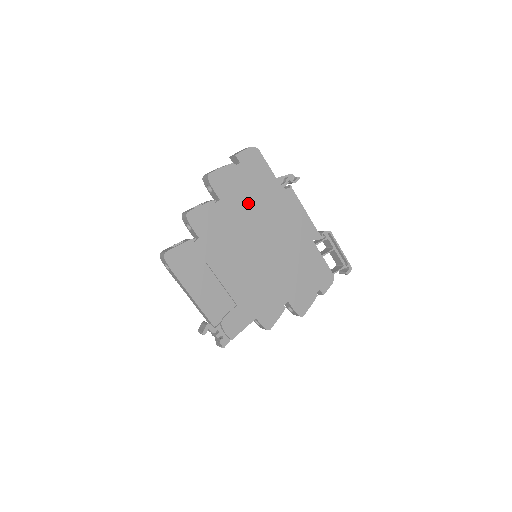
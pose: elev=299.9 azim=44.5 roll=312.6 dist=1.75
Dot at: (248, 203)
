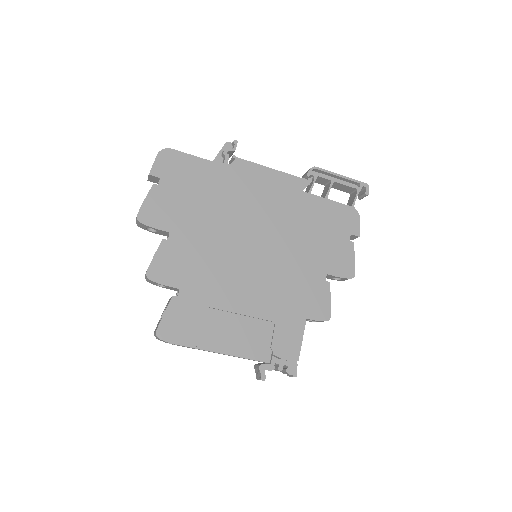
Dot at: (203, 211)
